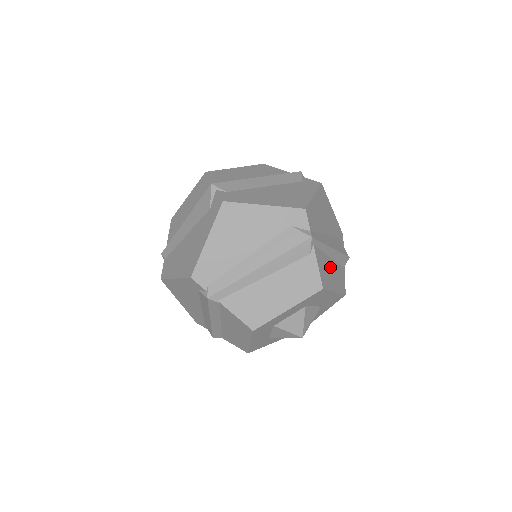
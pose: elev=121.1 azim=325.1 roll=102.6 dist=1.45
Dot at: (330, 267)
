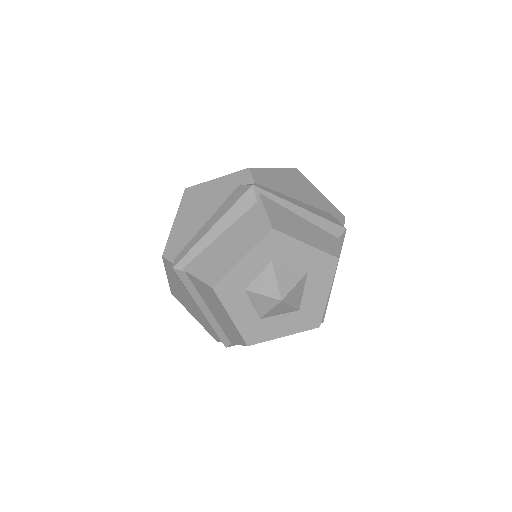
Dot at: (299, 223)
